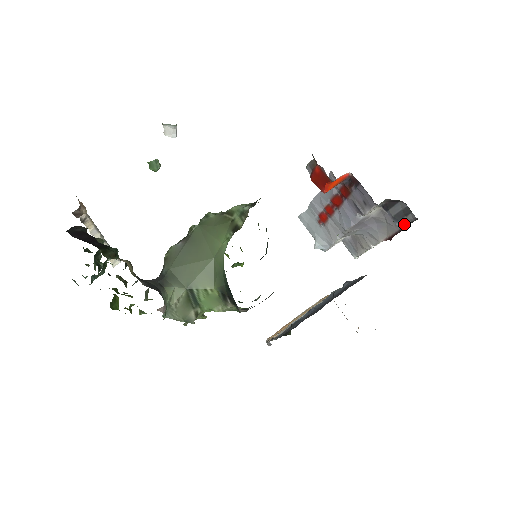
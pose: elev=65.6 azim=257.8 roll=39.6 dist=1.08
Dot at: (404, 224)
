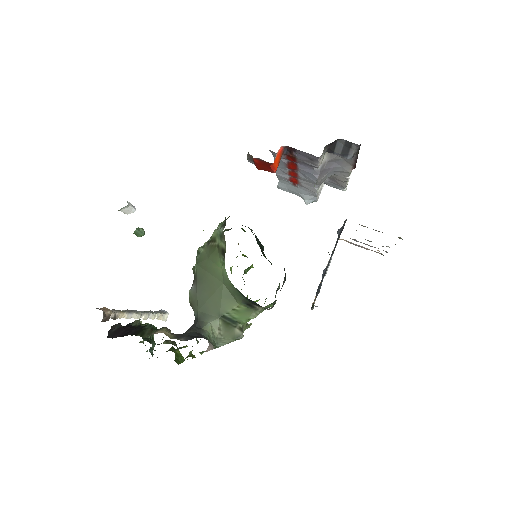
Dot at: (354, 154)
